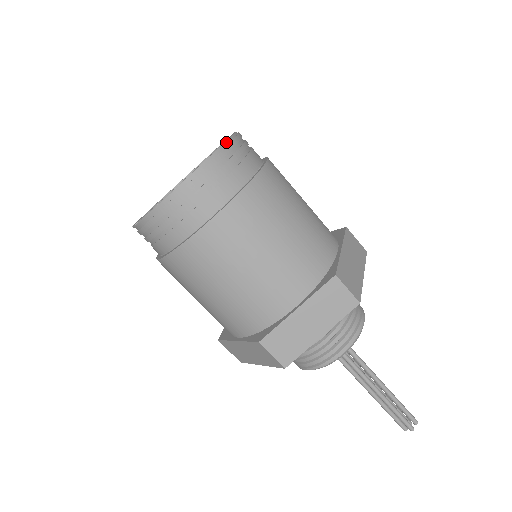
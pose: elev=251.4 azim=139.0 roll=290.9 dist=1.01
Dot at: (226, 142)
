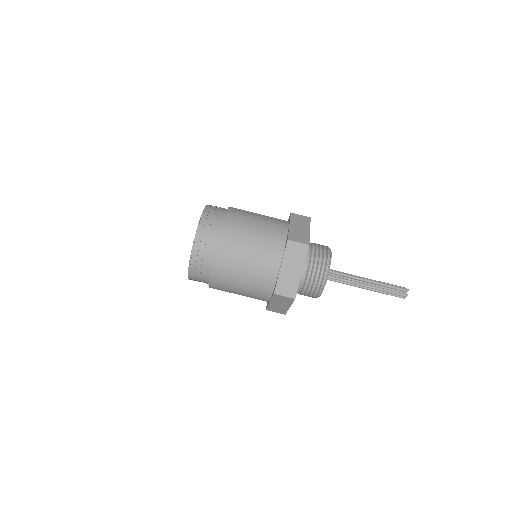
Dot at: occluded
